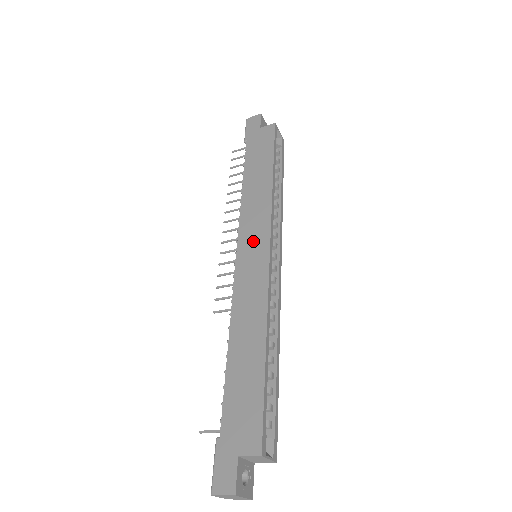
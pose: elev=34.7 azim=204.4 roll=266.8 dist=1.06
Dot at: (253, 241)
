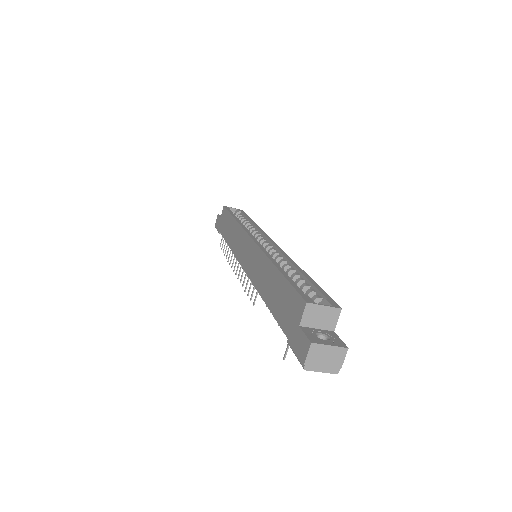
Dot at: (243, 249)
